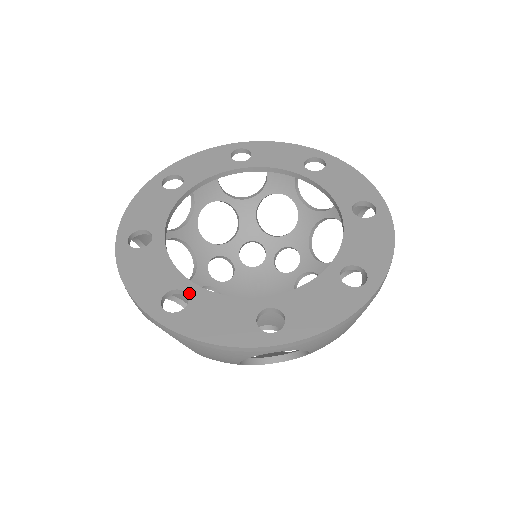
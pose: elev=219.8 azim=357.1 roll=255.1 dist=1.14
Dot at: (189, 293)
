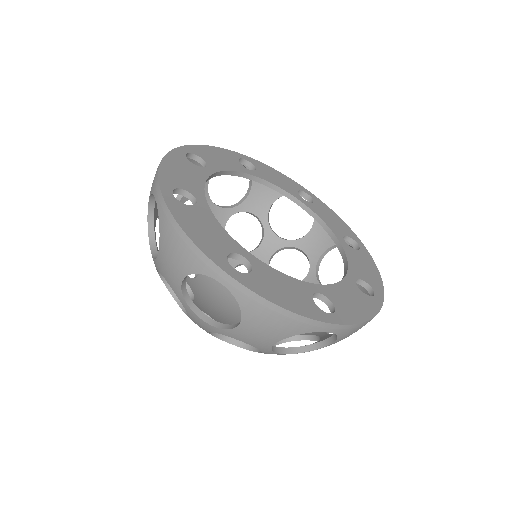
Dot at: (199, 203)
